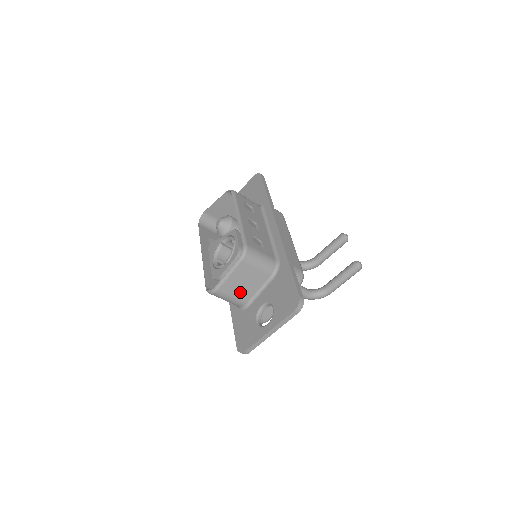
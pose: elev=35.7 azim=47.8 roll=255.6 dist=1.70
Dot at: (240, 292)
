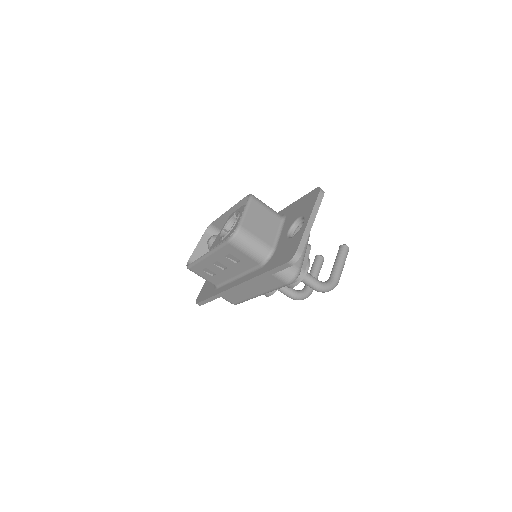
Dot at: (262, 233)
